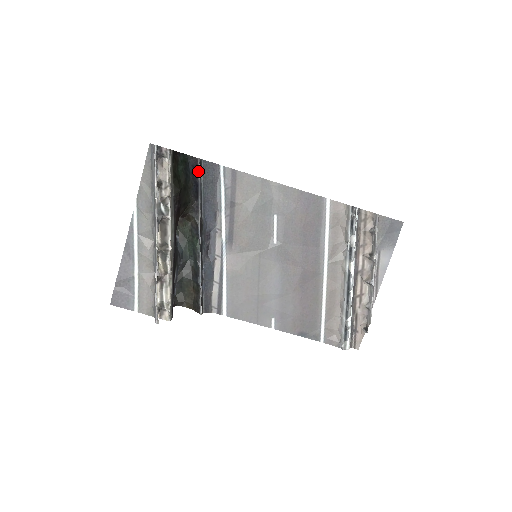
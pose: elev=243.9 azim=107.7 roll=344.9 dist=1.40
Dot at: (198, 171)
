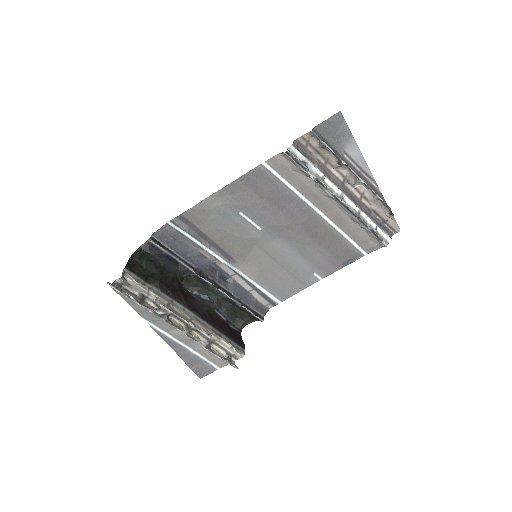
Dot at: (158, 247)
